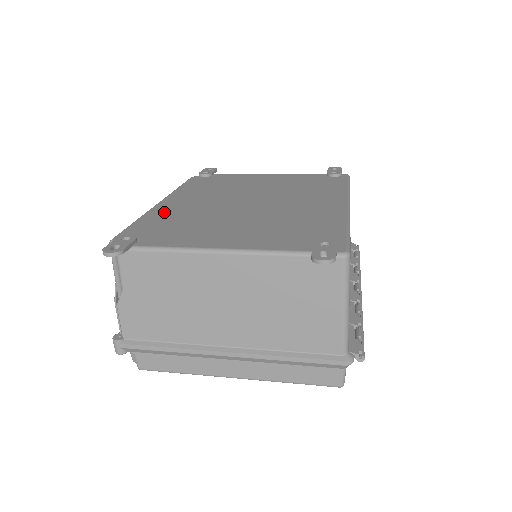
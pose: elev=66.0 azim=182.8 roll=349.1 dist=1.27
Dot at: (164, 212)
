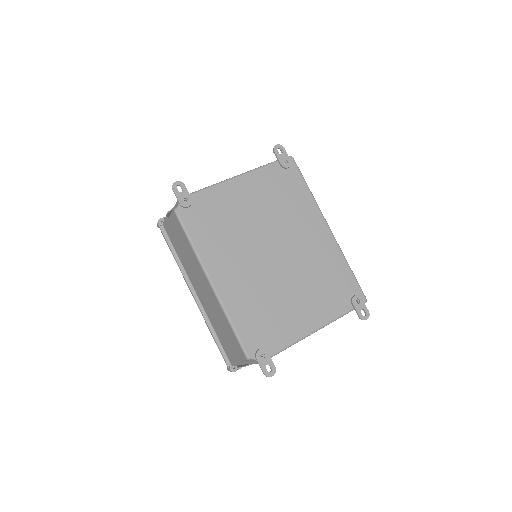
Dot at: (236, 301)
